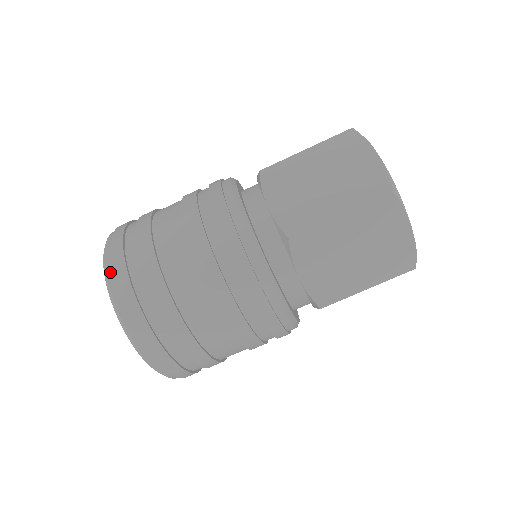
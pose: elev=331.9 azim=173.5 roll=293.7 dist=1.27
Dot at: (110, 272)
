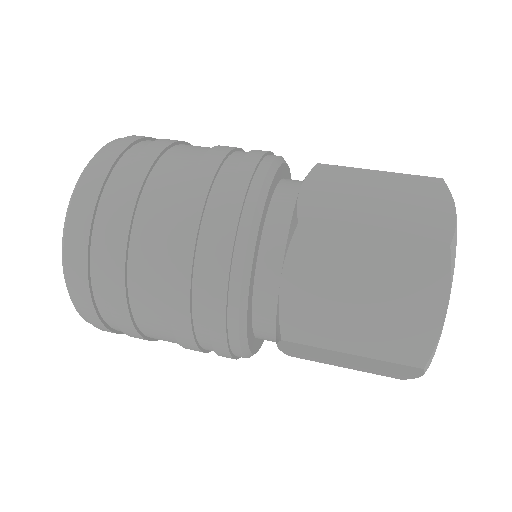
Dot at: (68, 255)
